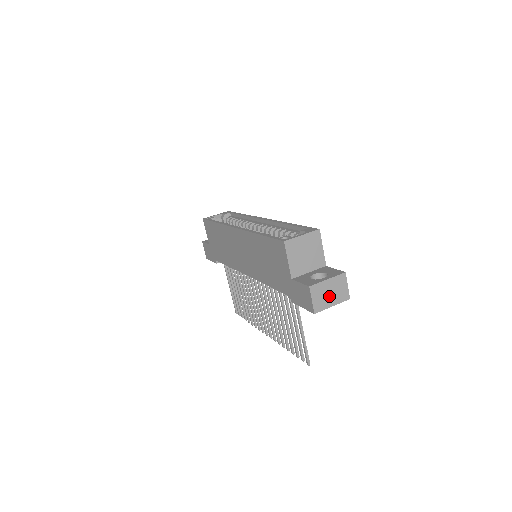
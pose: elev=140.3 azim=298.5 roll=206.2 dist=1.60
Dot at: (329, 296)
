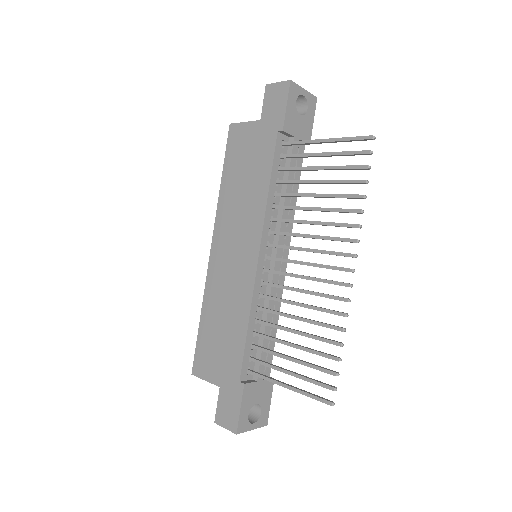
Dot at: occluded
